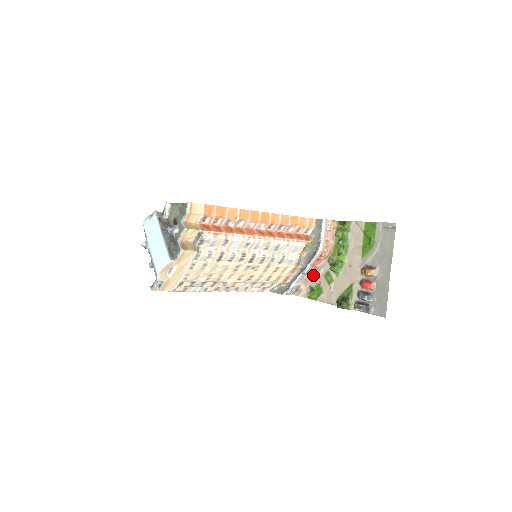
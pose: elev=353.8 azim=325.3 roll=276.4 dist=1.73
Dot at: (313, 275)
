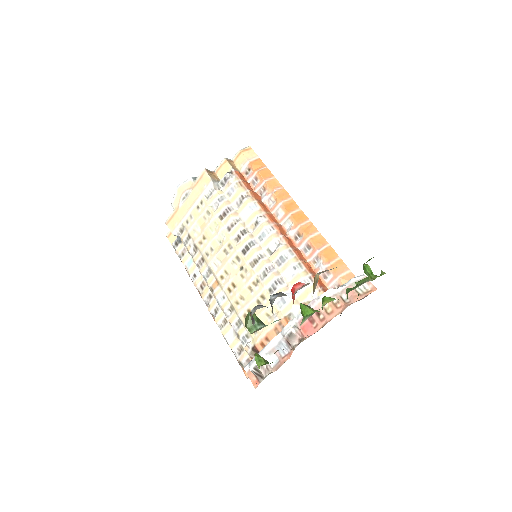
Dot at: (292, 351)
